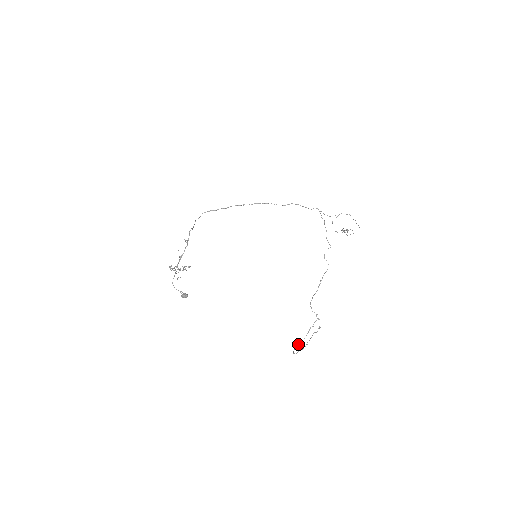
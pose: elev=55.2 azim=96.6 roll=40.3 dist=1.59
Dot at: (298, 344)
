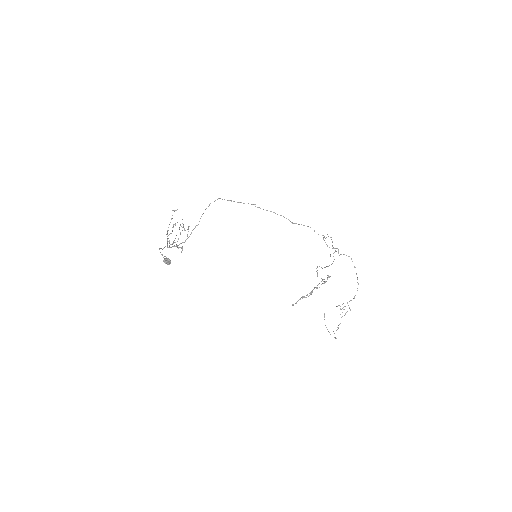
Dot at: occluded
